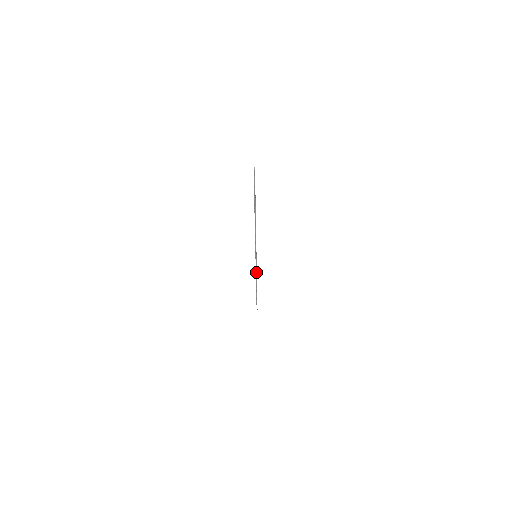
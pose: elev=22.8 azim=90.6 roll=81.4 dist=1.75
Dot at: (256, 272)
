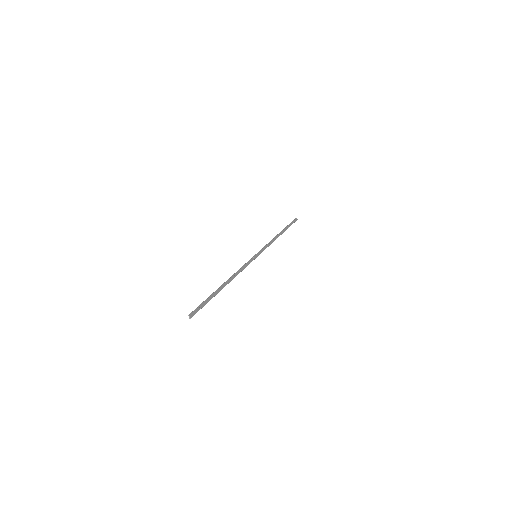
Dot at: (268, 246)
